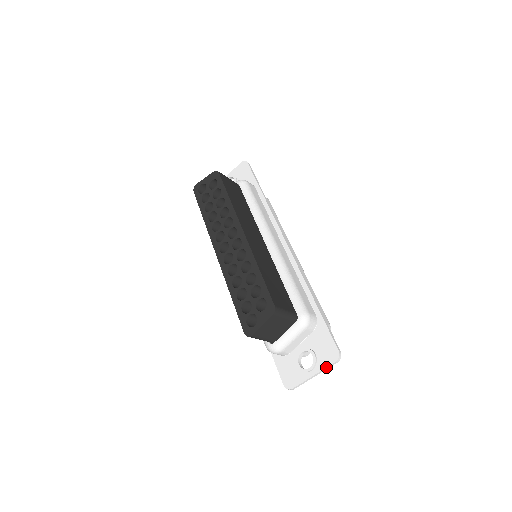
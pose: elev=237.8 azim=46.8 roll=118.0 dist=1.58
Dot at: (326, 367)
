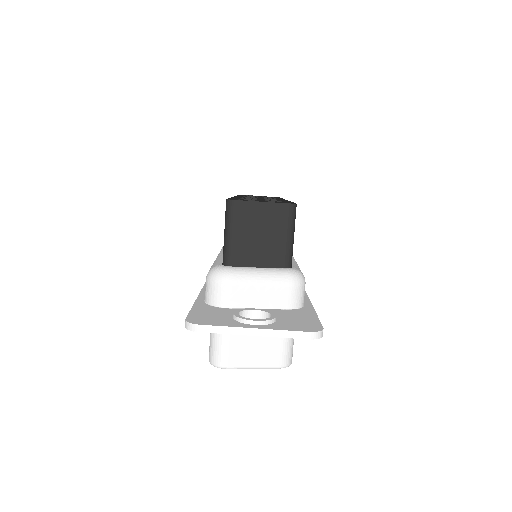
Dot at: (287, 329)
